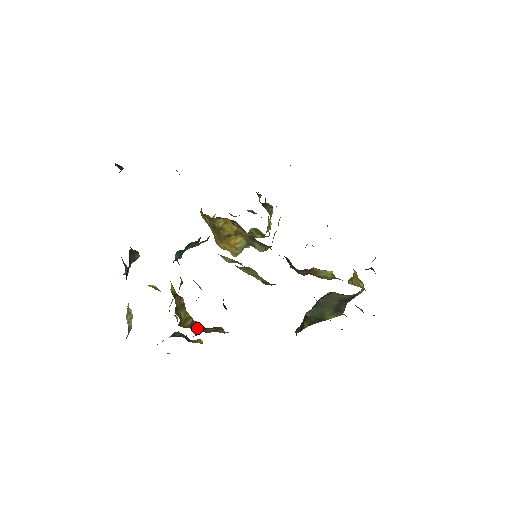
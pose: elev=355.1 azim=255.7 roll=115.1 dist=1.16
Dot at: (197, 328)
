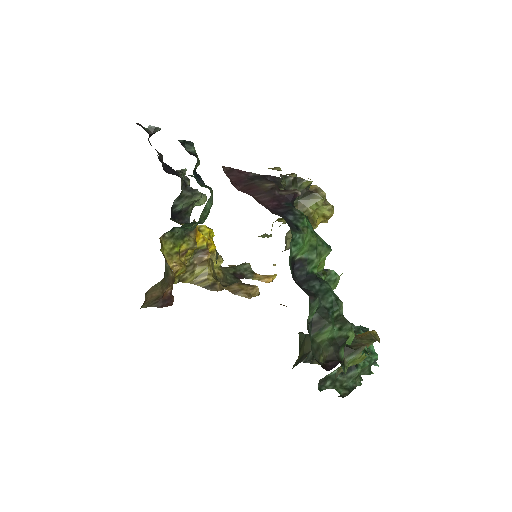
Dot at: (203, 287)
